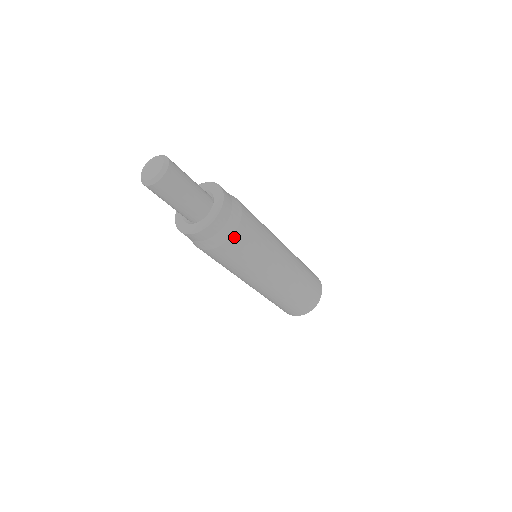
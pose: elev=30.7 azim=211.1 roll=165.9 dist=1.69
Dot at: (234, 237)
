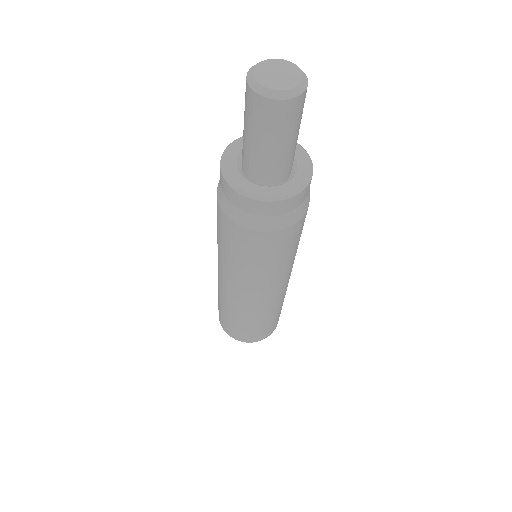
Dot at: occluded
